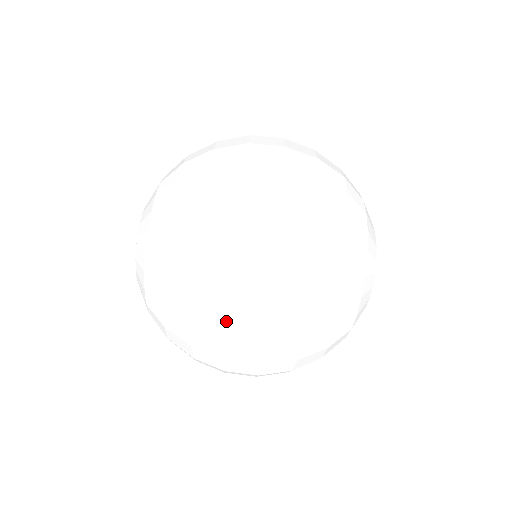
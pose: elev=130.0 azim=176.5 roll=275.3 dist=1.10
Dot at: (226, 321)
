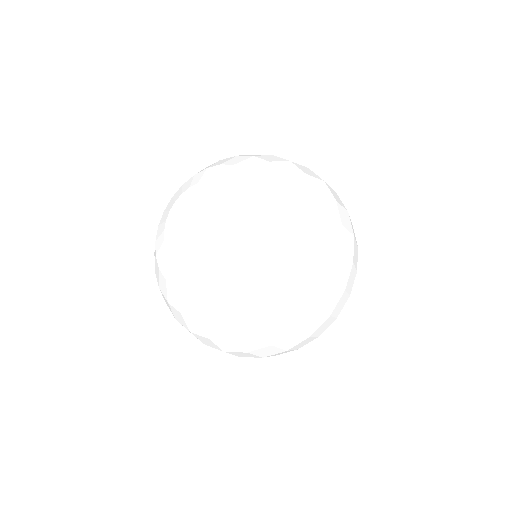
Dot at: (335, 266)
